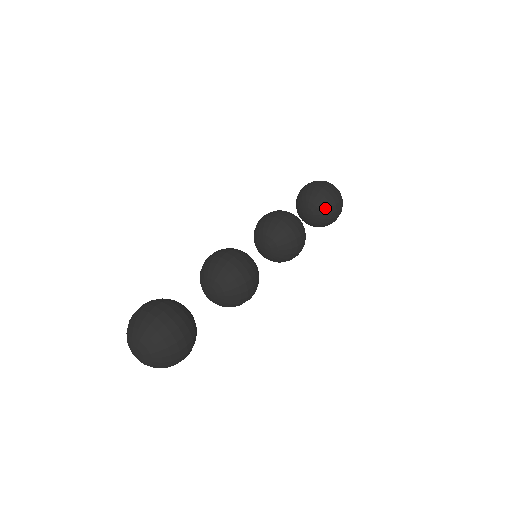
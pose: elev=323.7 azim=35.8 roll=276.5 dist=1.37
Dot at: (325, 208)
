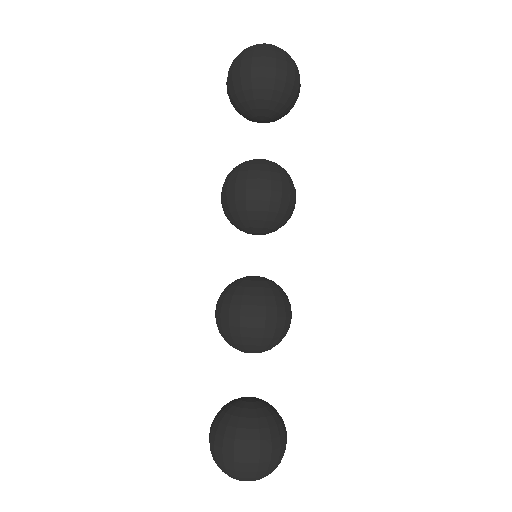
Dot at: (283, 103)
